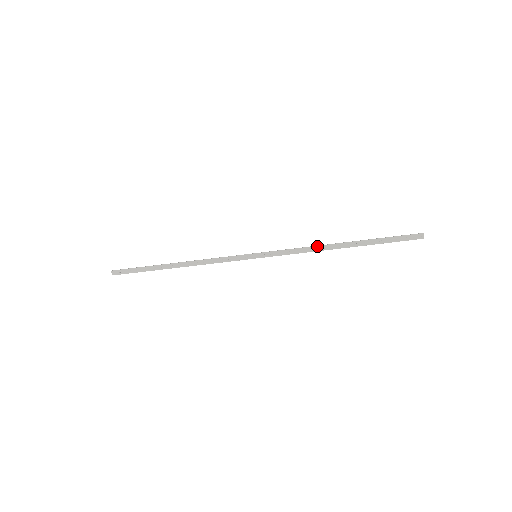
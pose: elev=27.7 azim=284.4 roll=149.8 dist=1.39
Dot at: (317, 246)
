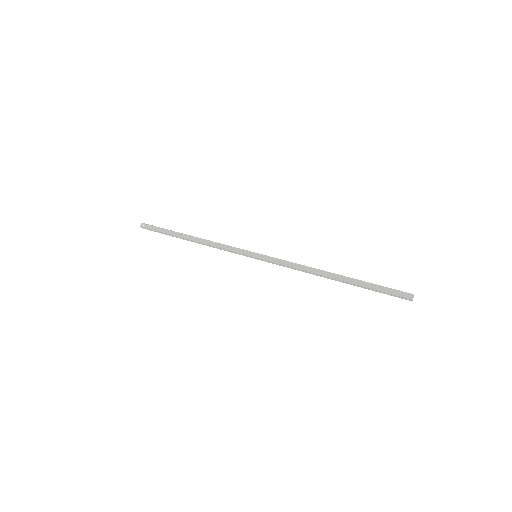
Dot at: (309, 272)
